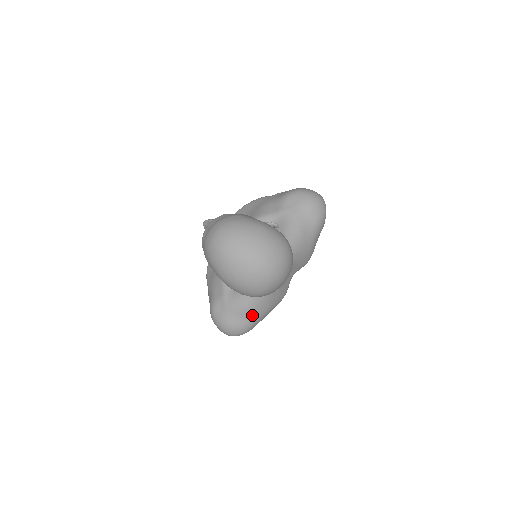
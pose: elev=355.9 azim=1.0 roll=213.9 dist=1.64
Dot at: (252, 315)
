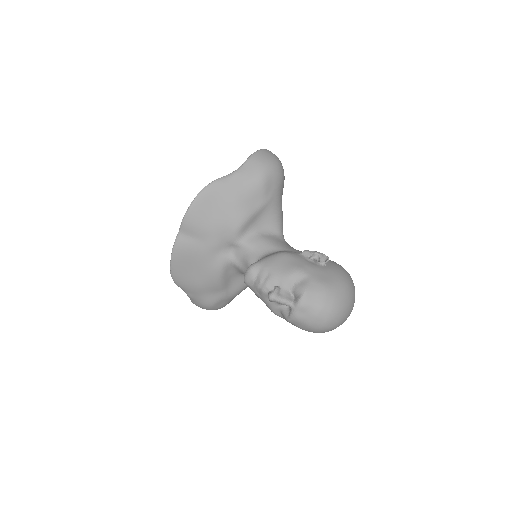
Dot at: occluded
